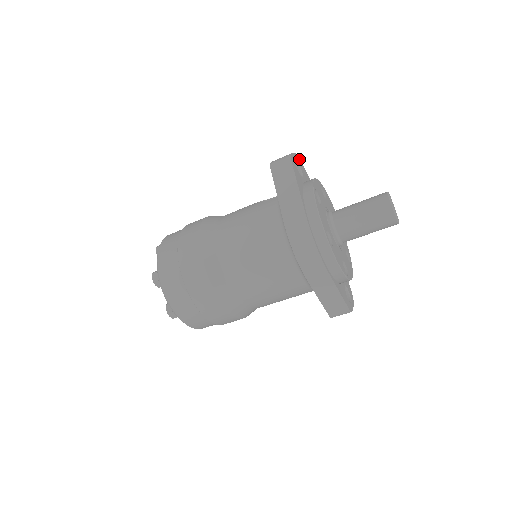
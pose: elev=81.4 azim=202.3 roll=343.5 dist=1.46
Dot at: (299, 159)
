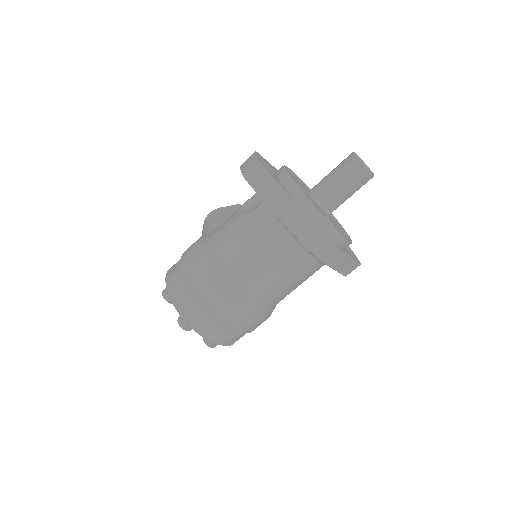
Dot at: (259, 154)
